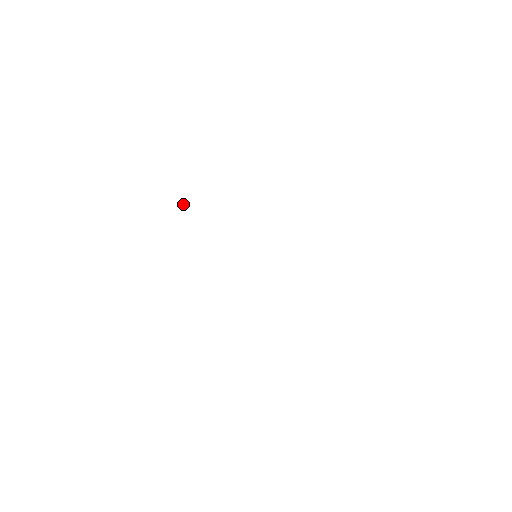
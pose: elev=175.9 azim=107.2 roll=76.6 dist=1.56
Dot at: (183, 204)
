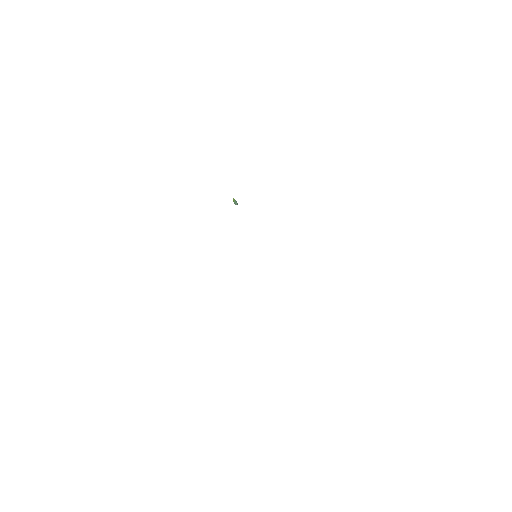
Dot at: (236, 204)
